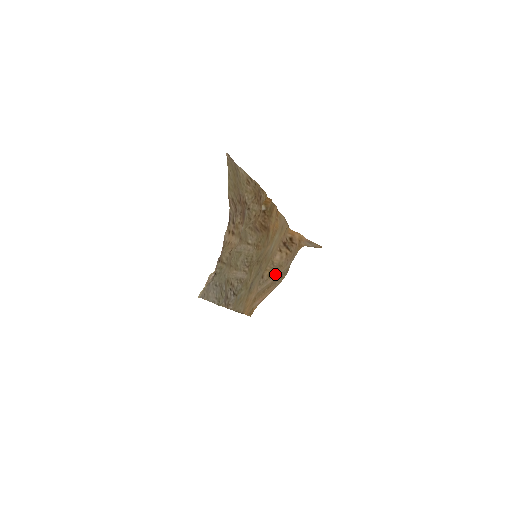
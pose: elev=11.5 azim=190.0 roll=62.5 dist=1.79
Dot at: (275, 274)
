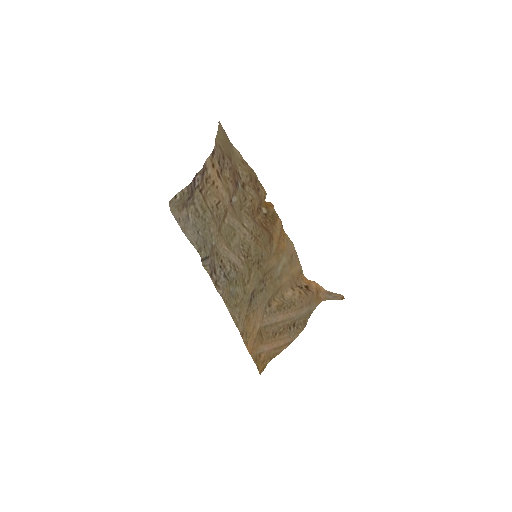
Dot at: (286, 311)
